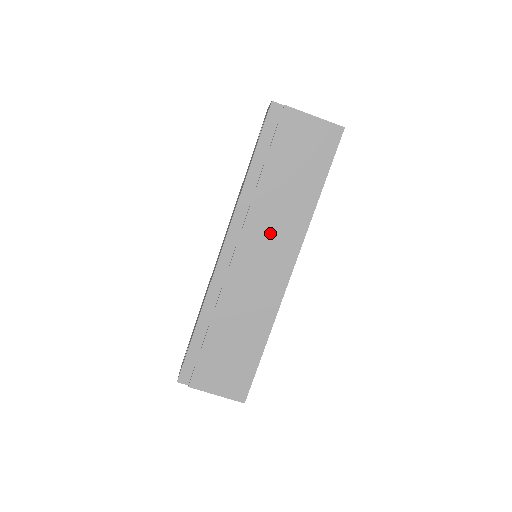
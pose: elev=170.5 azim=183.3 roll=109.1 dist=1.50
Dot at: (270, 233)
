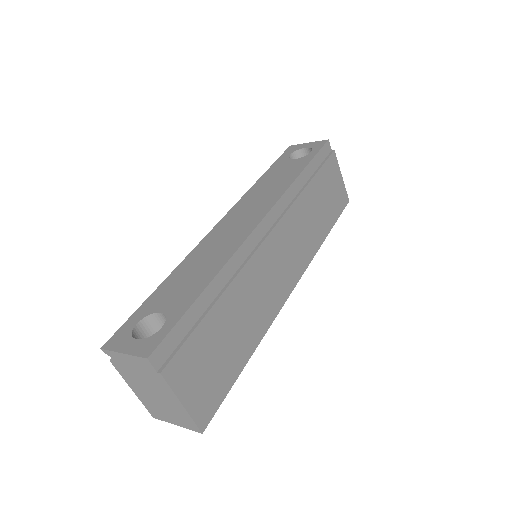
Dot at: (295, 239)
